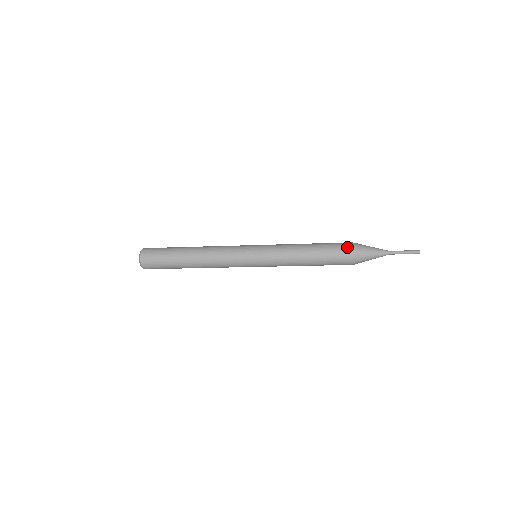
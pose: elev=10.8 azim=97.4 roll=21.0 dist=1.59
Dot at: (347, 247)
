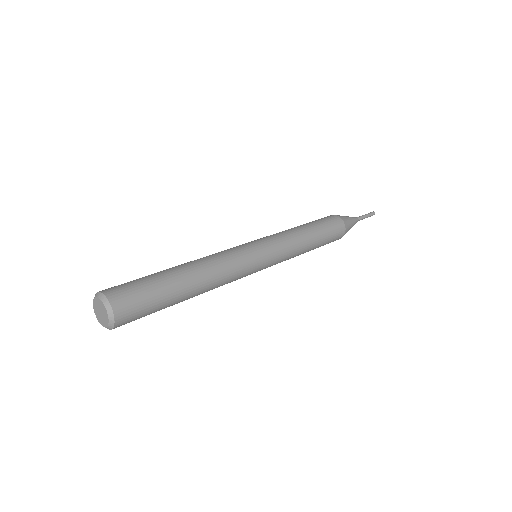
Dot at: (341, 230)
